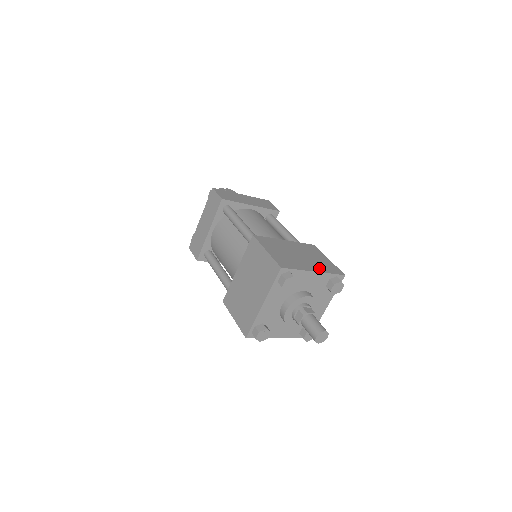
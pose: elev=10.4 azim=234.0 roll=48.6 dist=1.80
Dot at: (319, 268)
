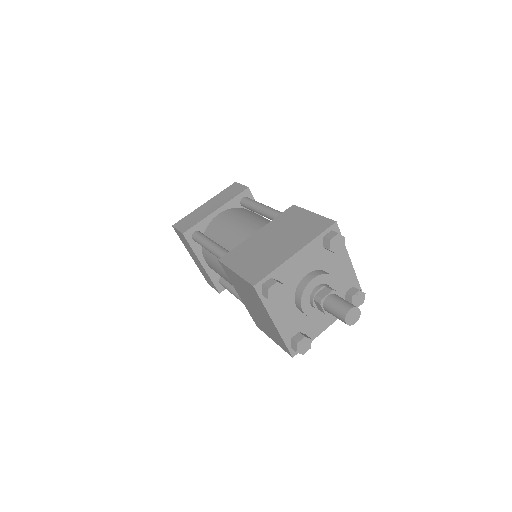
Dot at: occluded
